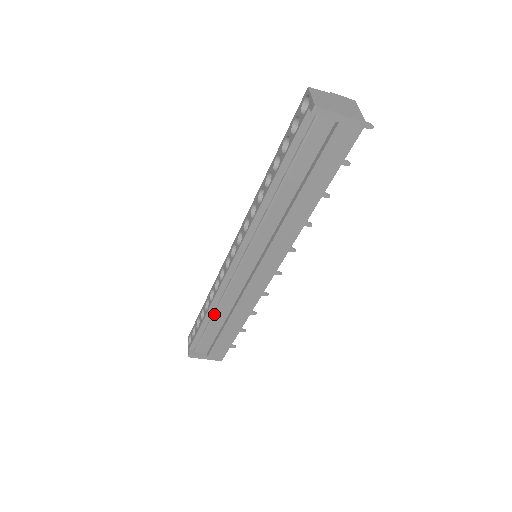
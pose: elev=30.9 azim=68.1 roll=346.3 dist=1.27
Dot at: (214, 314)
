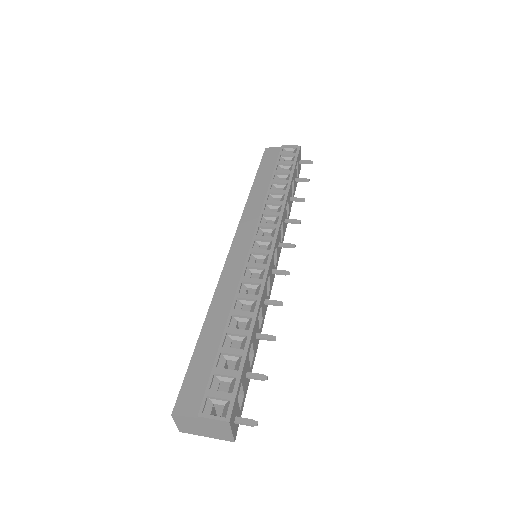
Dot at: occluded
